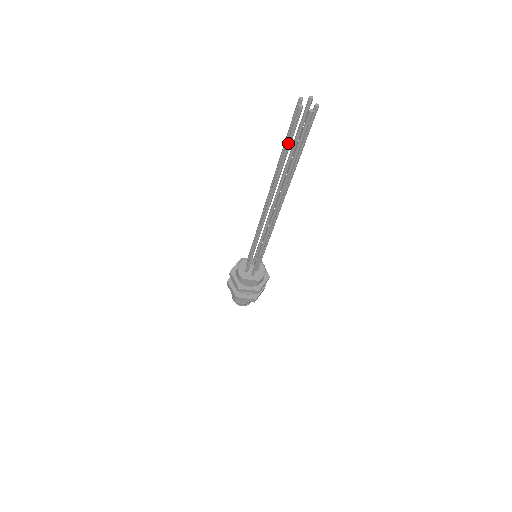
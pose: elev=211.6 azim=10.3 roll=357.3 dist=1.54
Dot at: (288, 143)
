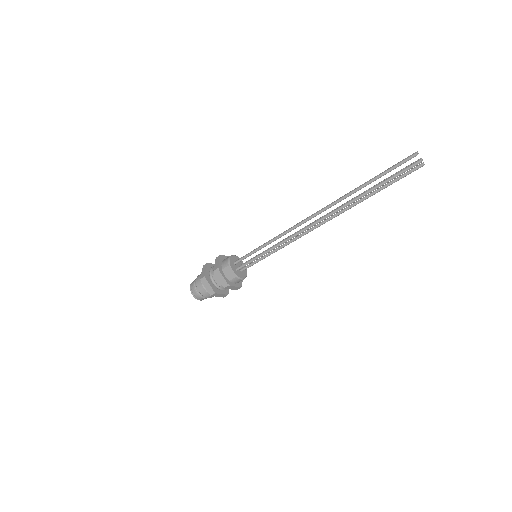
Dot at: (384, 173)
